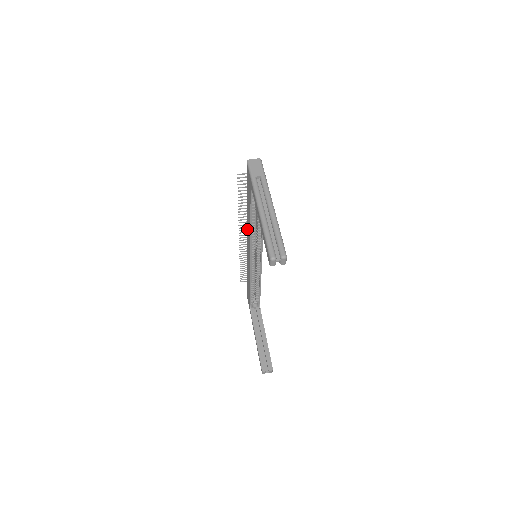
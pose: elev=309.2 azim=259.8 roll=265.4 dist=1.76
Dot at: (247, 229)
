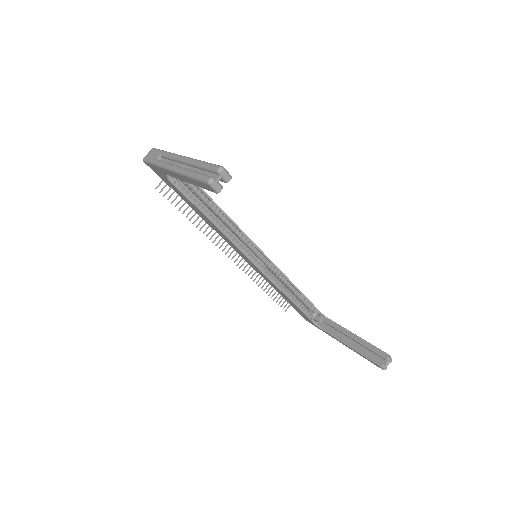
Dot at: occluded
